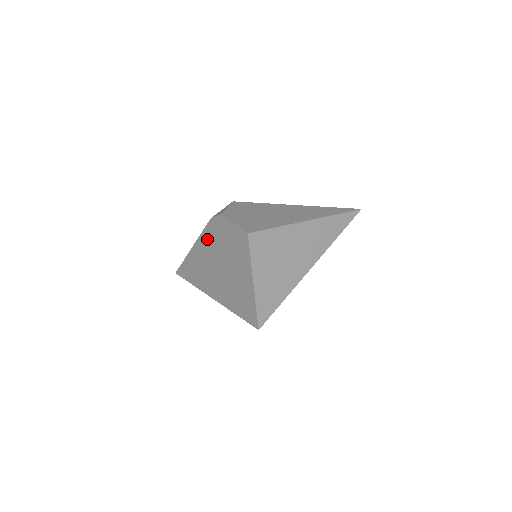
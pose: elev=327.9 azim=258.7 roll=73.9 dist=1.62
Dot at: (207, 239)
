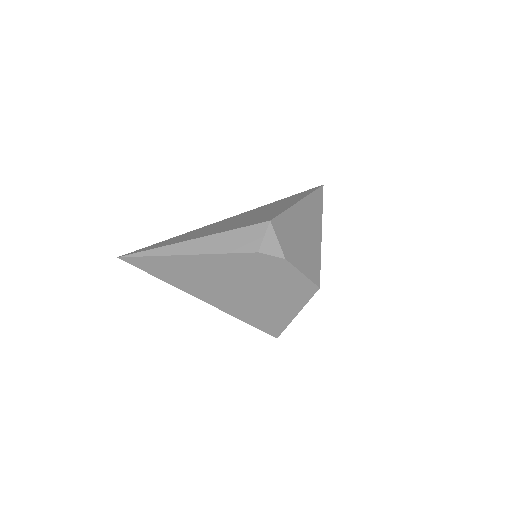
Dot at: (234, 263)
